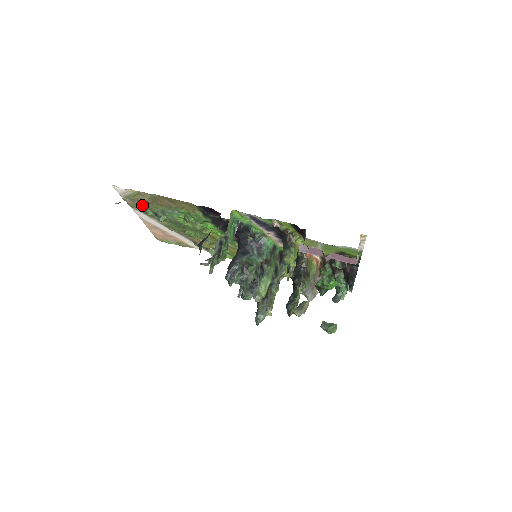
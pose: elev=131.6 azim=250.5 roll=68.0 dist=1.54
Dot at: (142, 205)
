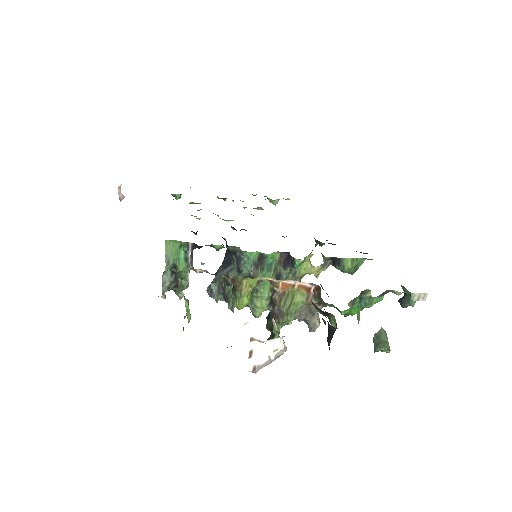
Dot at: occluded
